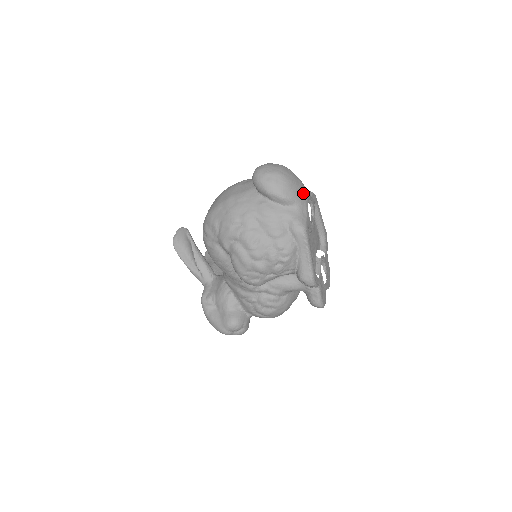
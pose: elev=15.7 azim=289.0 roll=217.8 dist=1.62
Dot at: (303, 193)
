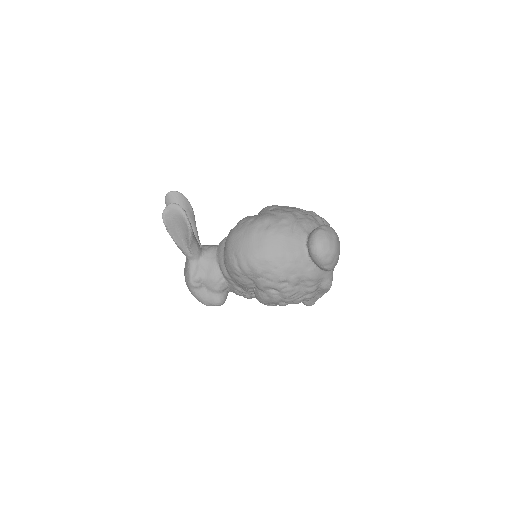
Dot at: occluded
